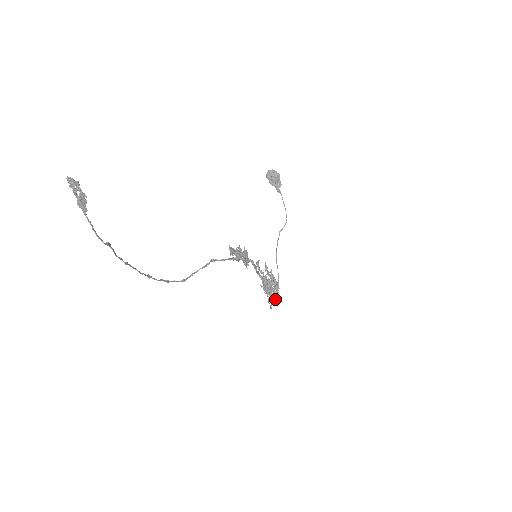
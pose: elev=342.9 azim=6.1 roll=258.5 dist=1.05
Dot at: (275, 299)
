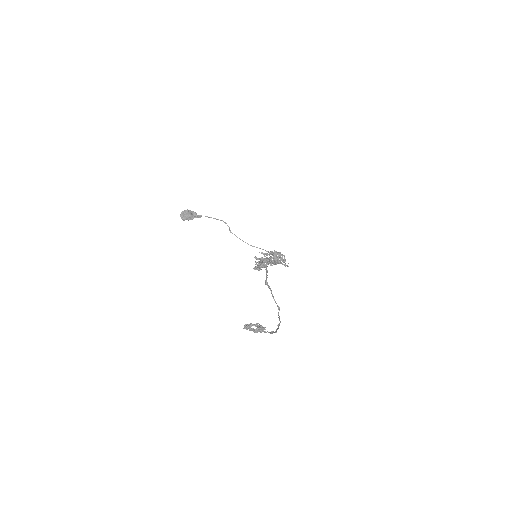
Dot at: (285, 260)
